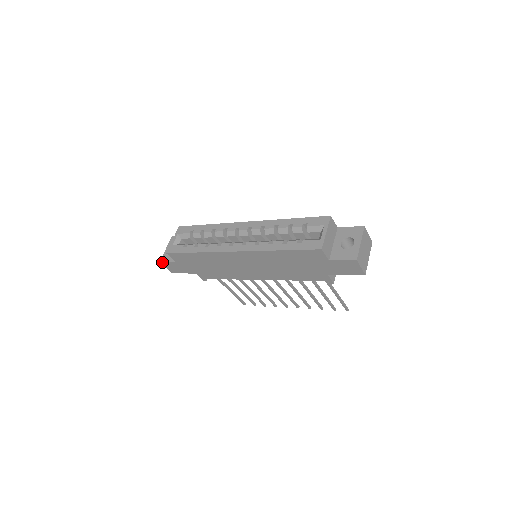
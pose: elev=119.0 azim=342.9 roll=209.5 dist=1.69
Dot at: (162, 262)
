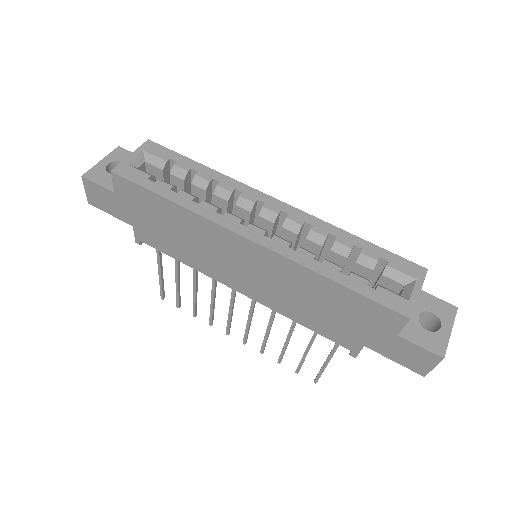
Dot at: (86, 178)
